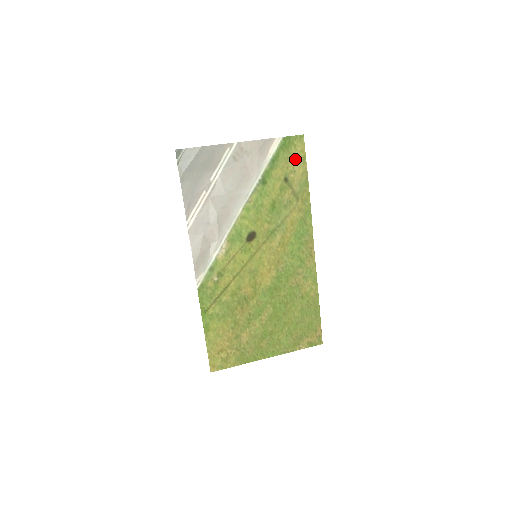
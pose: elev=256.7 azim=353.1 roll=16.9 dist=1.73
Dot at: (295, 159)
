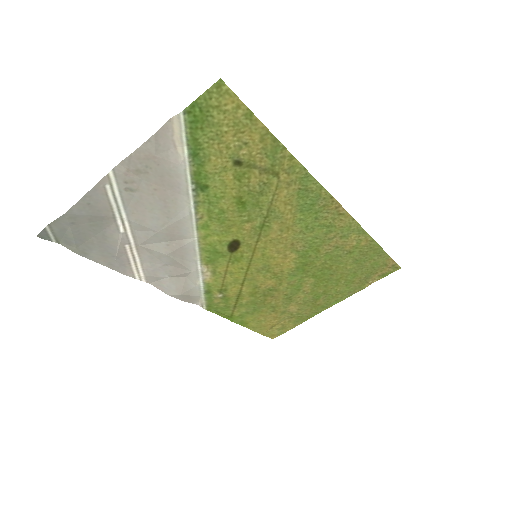
Dot at: (232, 127)
